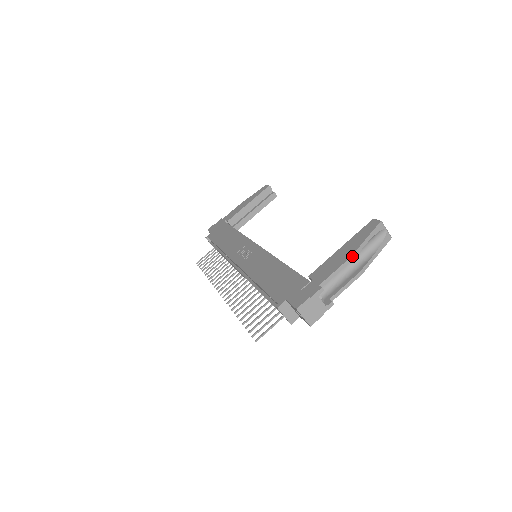
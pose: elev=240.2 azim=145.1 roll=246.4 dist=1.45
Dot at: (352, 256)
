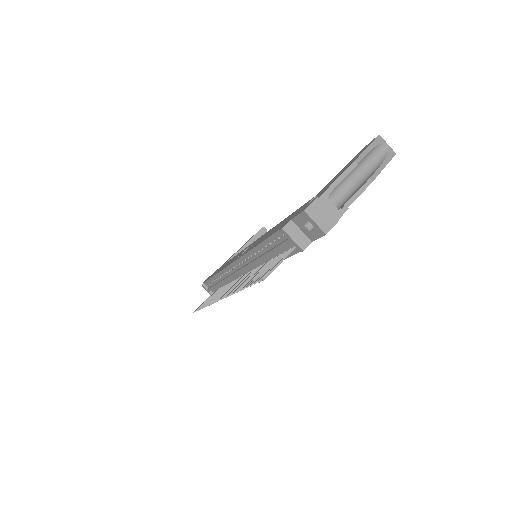
Dot at: (356, 160)
